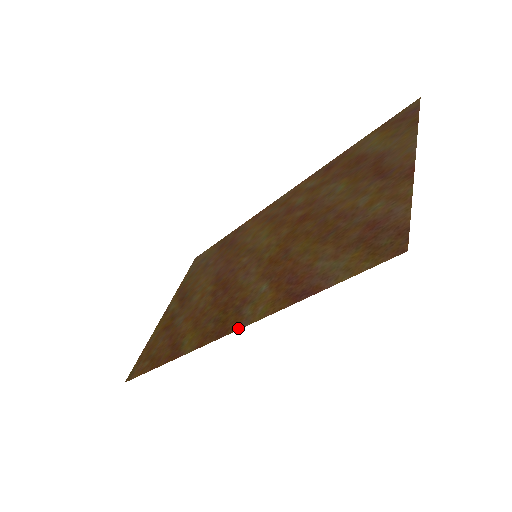
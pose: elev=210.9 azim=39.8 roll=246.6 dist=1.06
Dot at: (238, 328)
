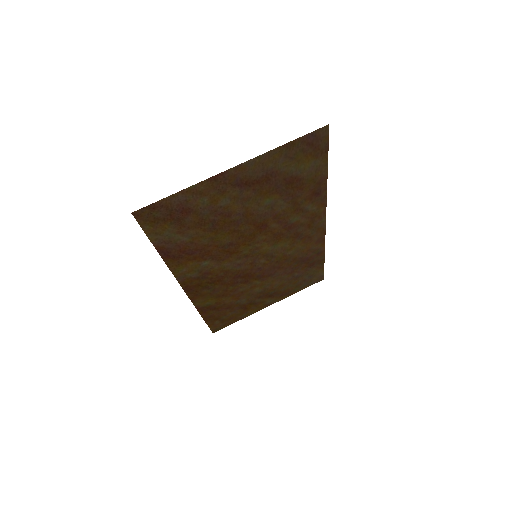
Dot at: (180, 282)
